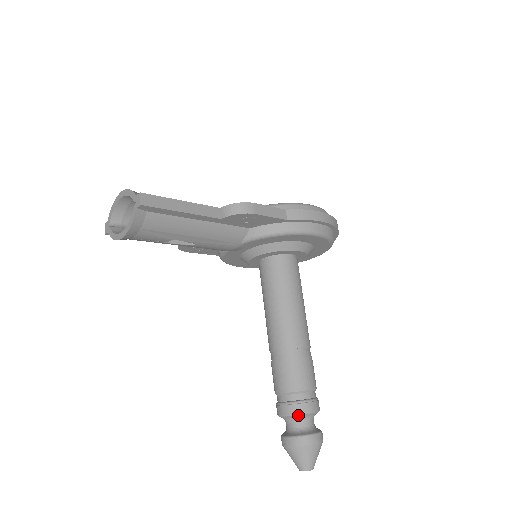
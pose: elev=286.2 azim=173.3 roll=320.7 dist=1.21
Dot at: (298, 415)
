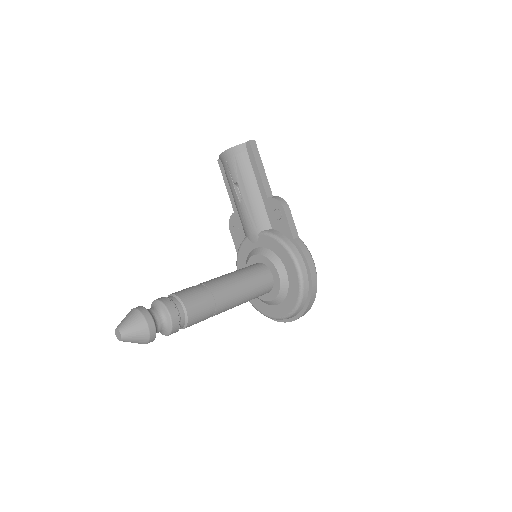
Dot at: (163, 304)
